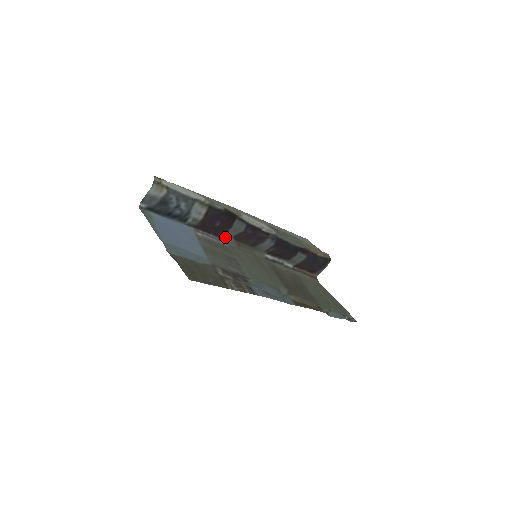
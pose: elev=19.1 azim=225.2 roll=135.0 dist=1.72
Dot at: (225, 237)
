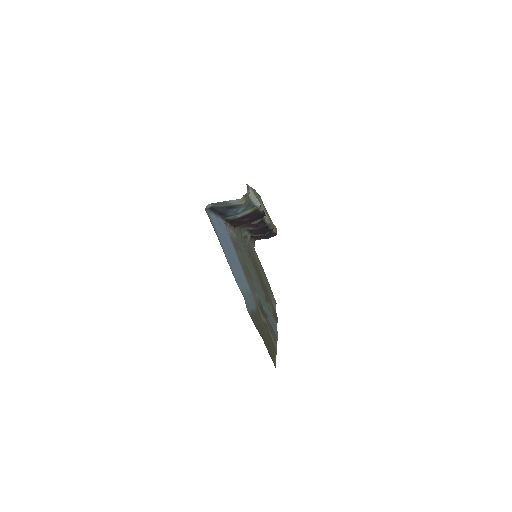
Dot at: (237, 226)
